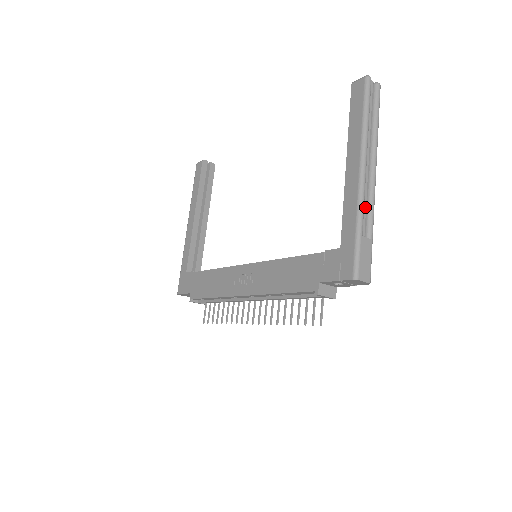
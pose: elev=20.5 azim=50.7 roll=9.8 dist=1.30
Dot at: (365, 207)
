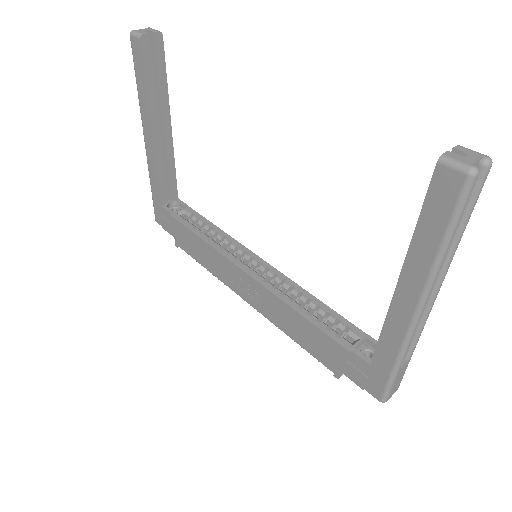
Dot at: occluded
